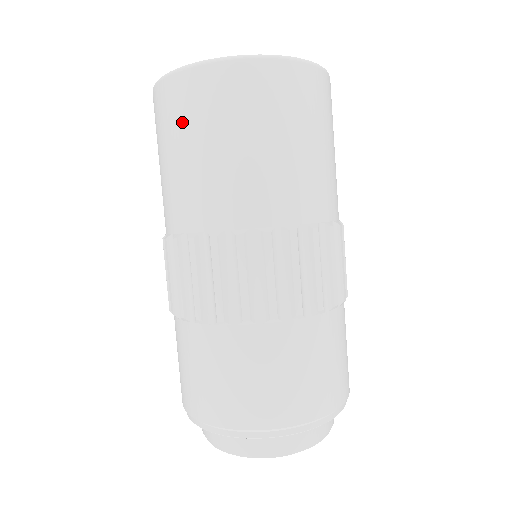
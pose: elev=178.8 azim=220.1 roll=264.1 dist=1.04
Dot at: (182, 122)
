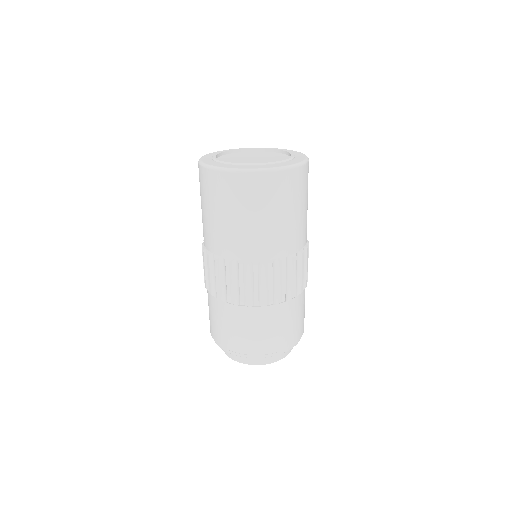
Dot at: (238, 201)
